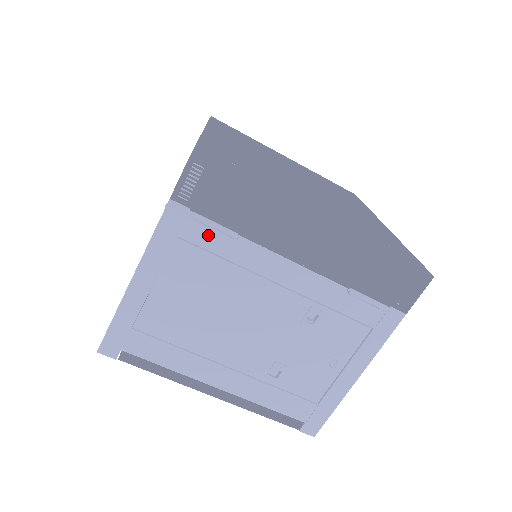
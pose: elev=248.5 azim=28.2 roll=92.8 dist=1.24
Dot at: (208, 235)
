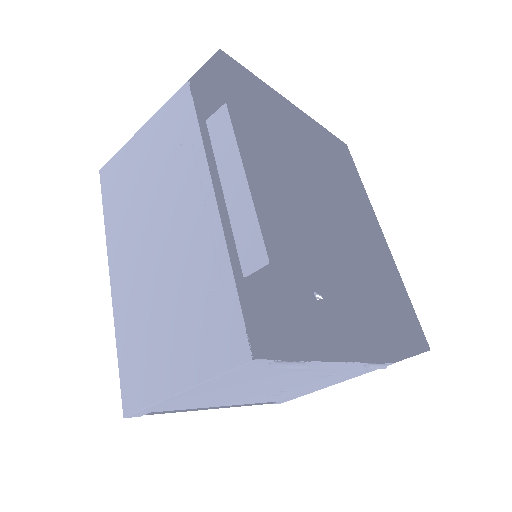
Dot at: occluded
